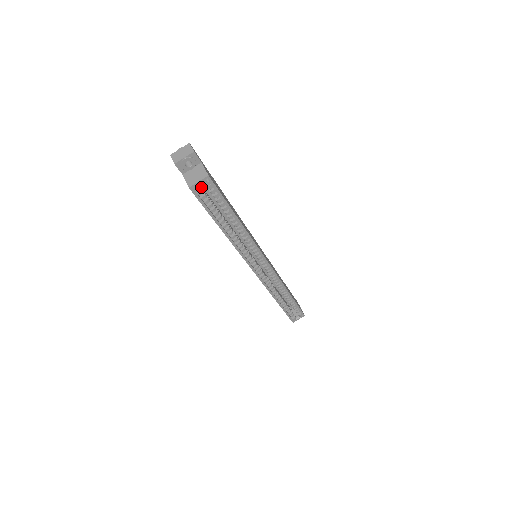
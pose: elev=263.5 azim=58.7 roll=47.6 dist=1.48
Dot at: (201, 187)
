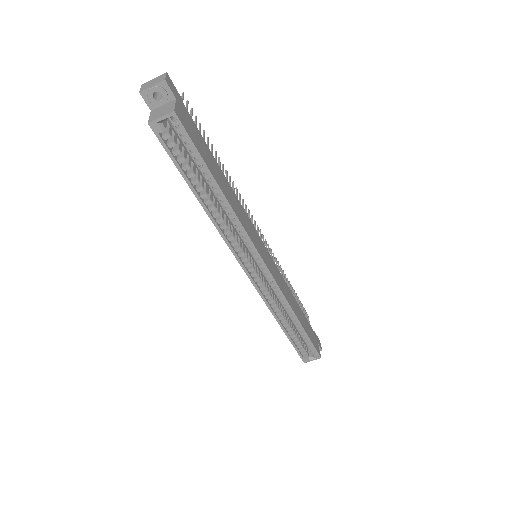
Dot at: (171, 131)
